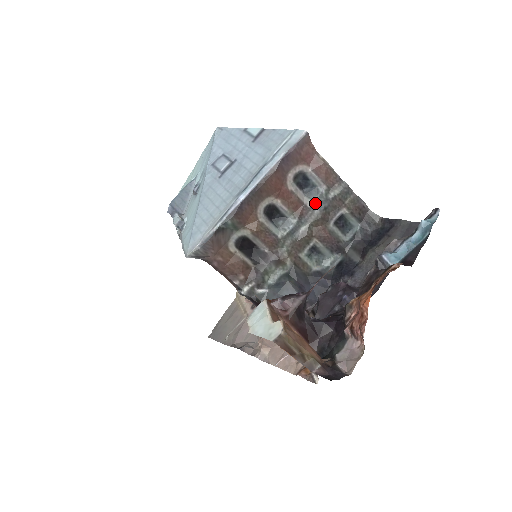
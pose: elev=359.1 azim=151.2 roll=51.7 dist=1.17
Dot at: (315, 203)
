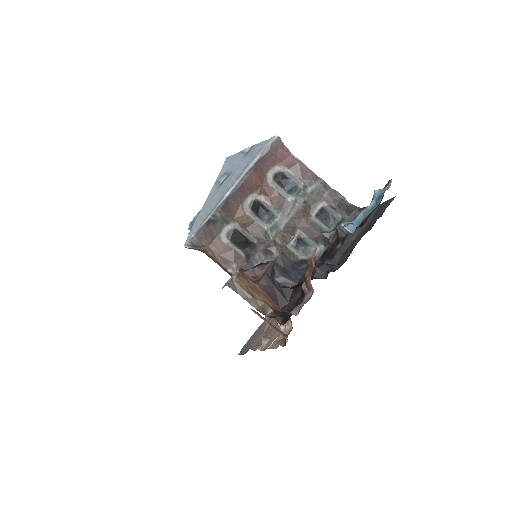
Dot at: (295, 198)
